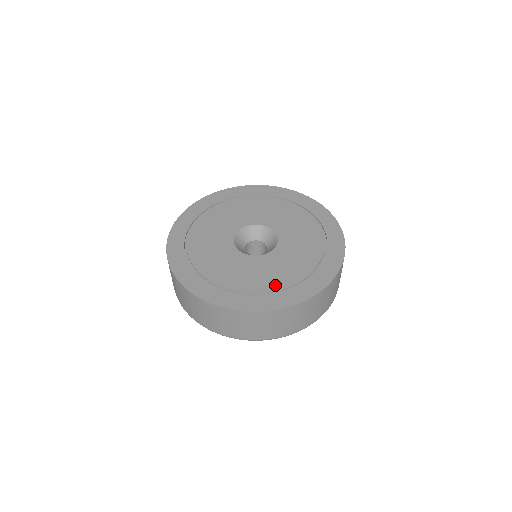
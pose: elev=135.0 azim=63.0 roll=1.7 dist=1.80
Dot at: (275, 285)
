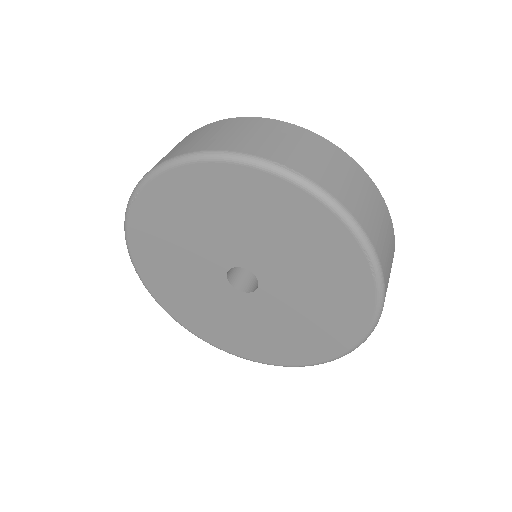
Dot at: occluded
